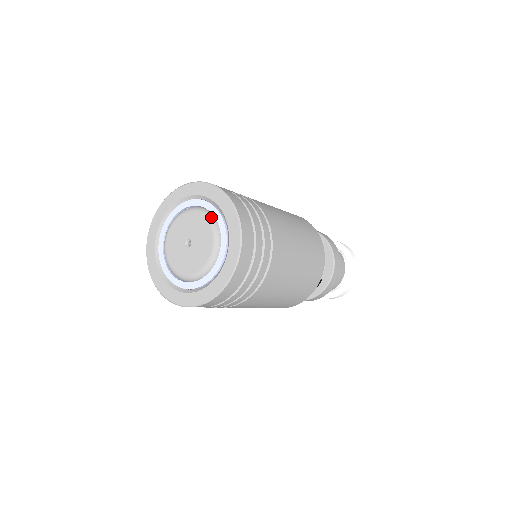
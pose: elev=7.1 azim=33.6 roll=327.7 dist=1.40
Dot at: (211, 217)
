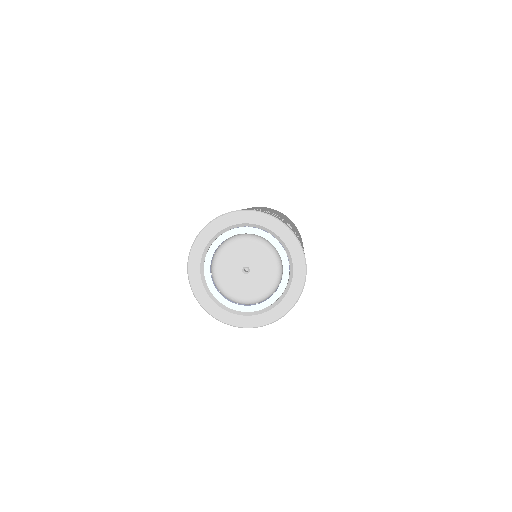
Dot at: (243, 236)
